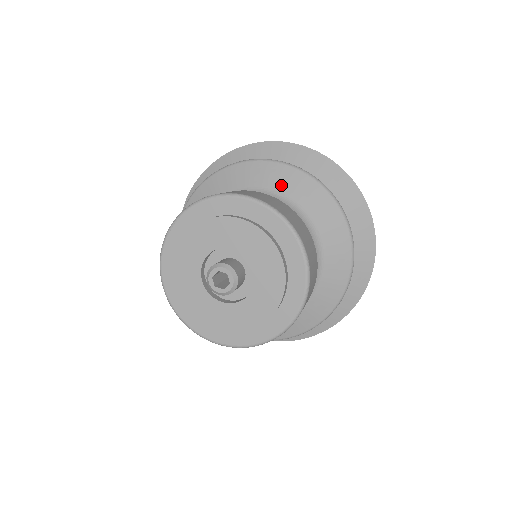
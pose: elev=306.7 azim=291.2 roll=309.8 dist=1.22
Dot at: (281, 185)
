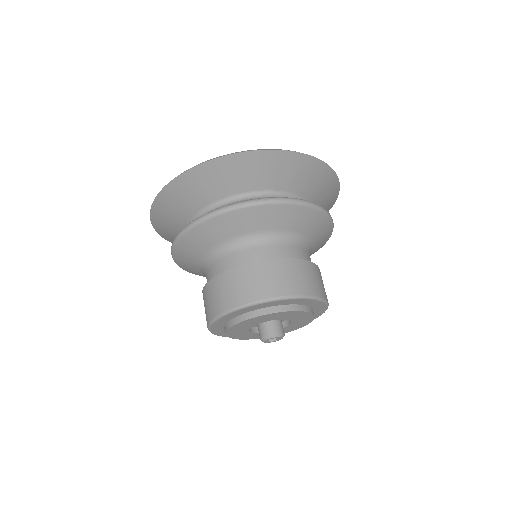
Dot at: (257, 225)
